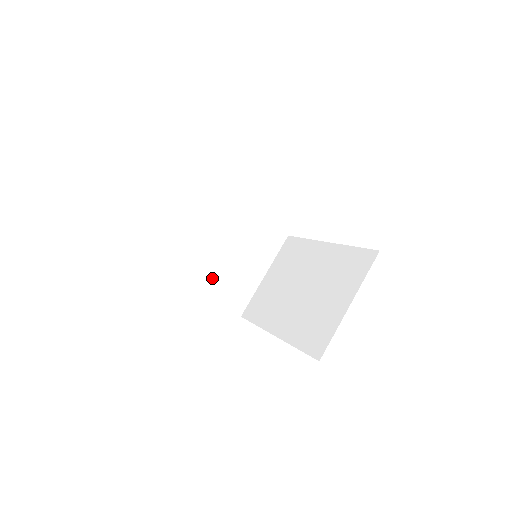
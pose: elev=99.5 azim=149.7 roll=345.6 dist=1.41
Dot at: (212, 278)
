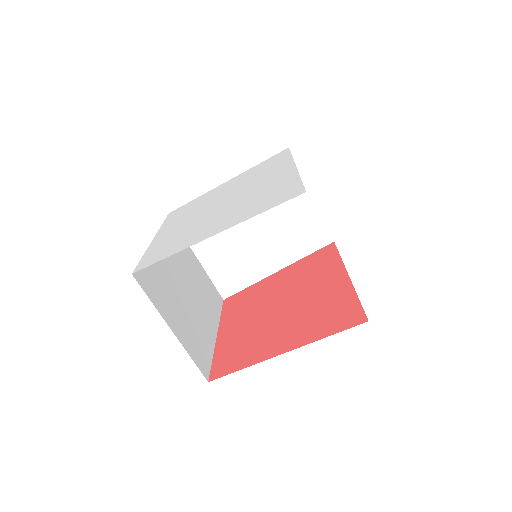
Dot at: (276, 253)
